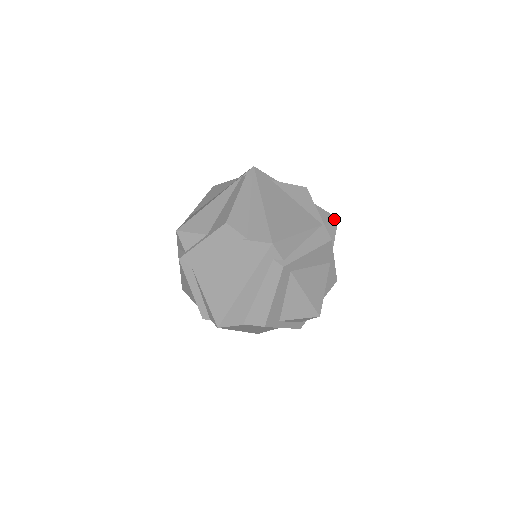
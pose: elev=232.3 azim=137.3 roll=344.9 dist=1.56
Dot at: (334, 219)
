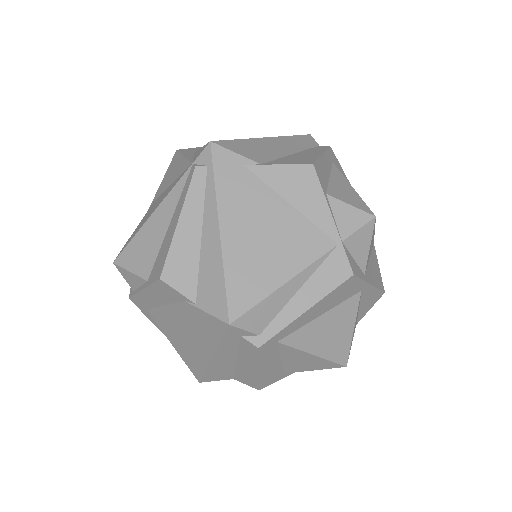
Dot at: (365, 221)
